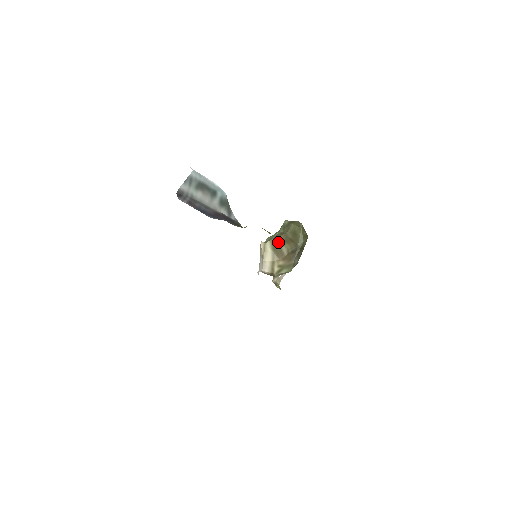
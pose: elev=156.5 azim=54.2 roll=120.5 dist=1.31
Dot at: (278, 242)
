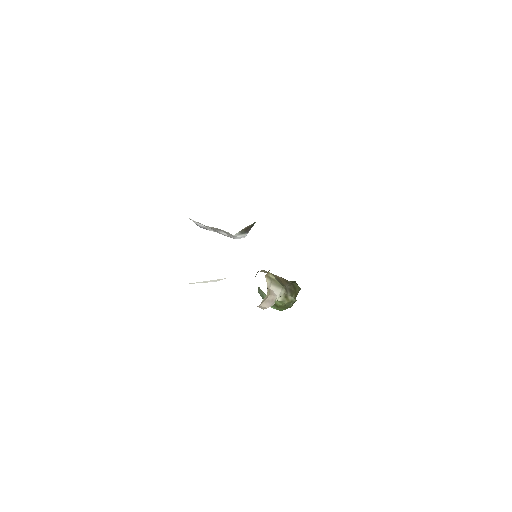
Dot at: occluded
